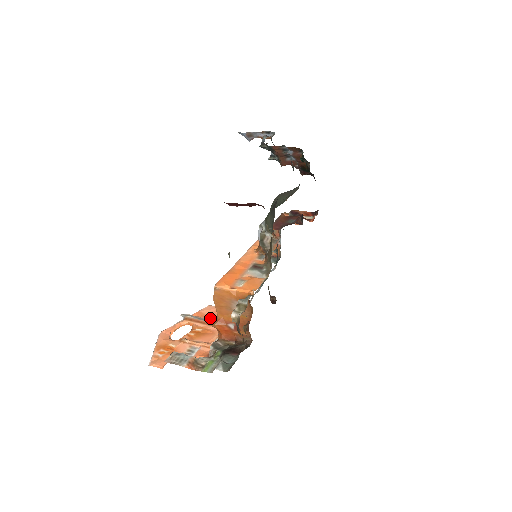
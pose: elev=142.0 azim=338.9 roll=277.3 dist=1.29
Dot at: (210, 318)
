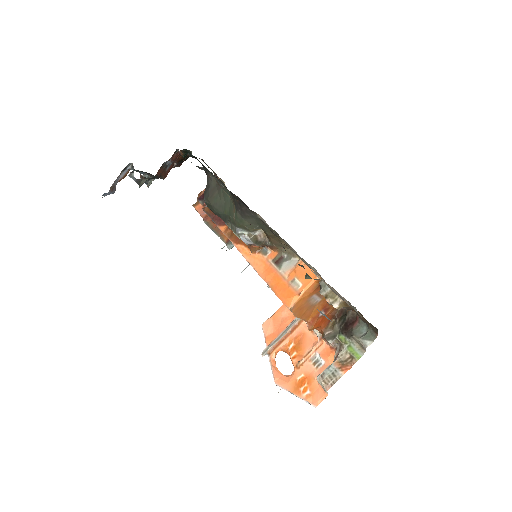
Dot at: (281, 330)
